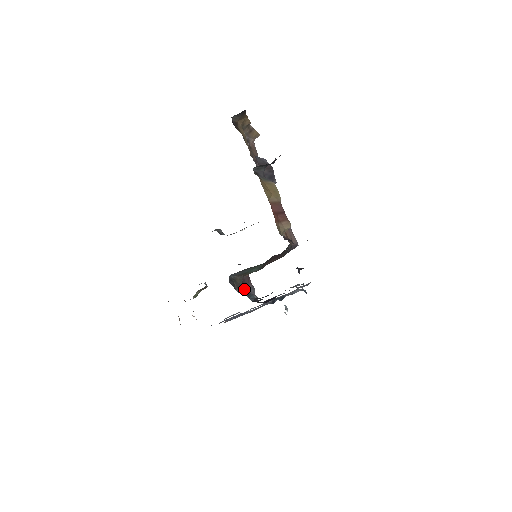
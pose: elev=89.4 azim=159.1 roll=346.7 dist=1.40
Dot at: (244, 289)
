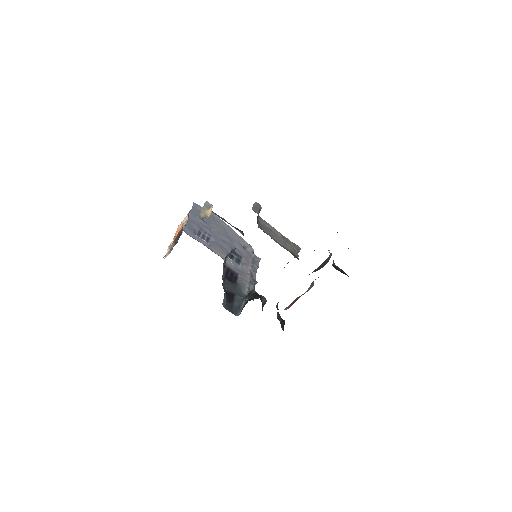
Dot at: occluded
